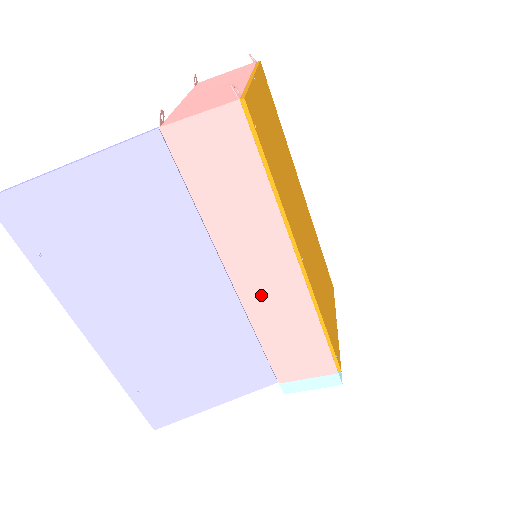
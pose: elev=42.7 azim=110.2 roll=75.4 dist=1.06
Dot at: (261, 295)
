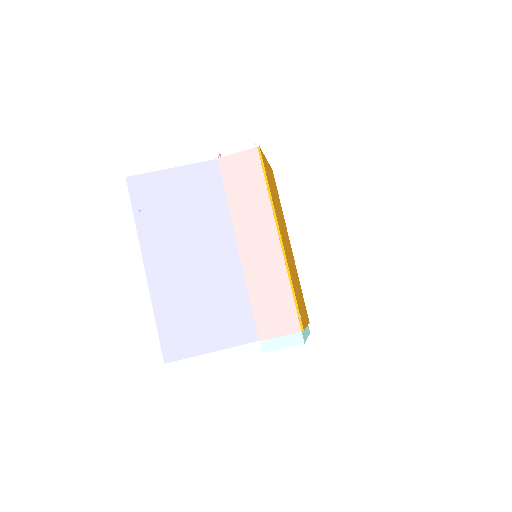
Dot at: (255, 261)
